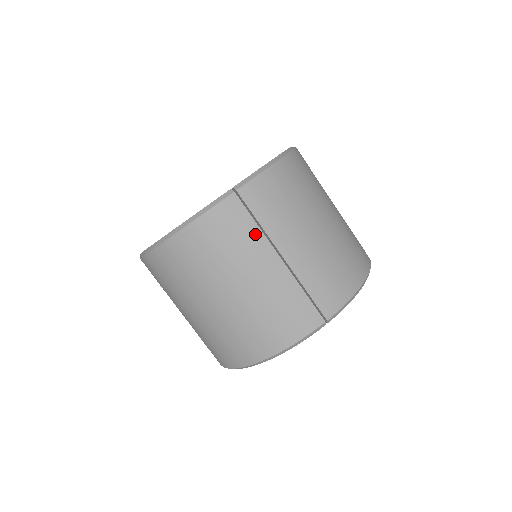
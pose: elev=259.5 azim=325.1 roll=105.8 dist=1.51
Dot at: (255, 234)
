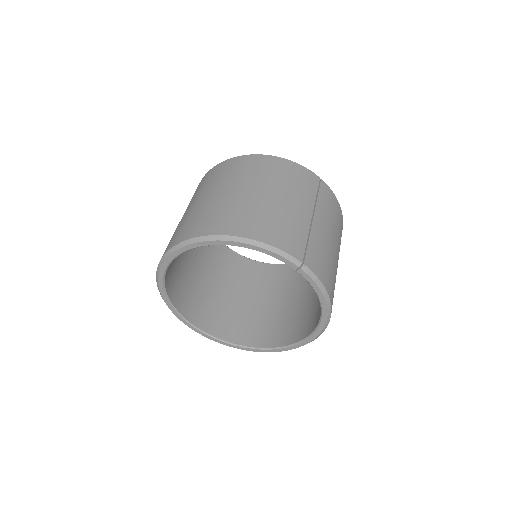
Dot at: (312, 195)
